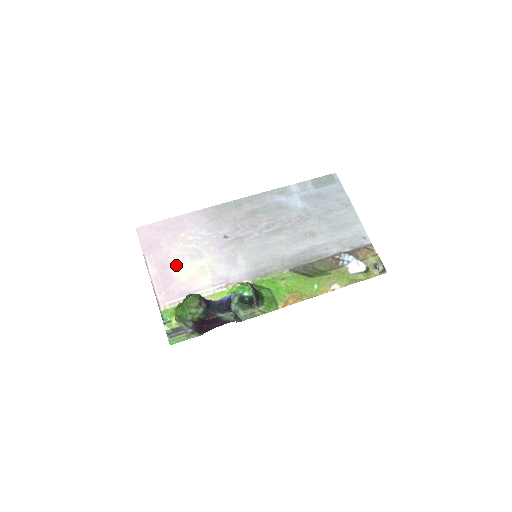
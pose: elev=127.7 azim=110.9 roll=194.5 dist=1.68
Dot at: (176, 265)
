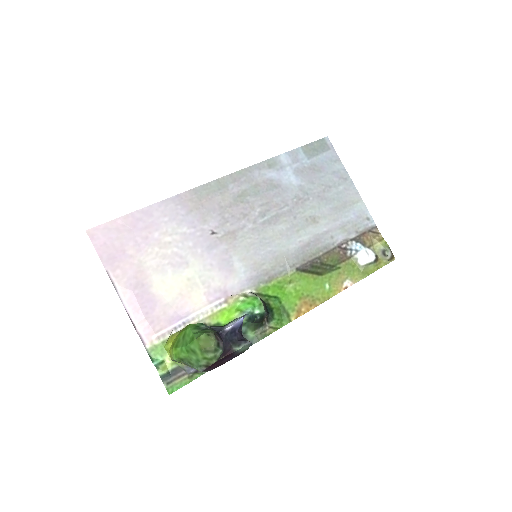
Dot at: (155, 280)
